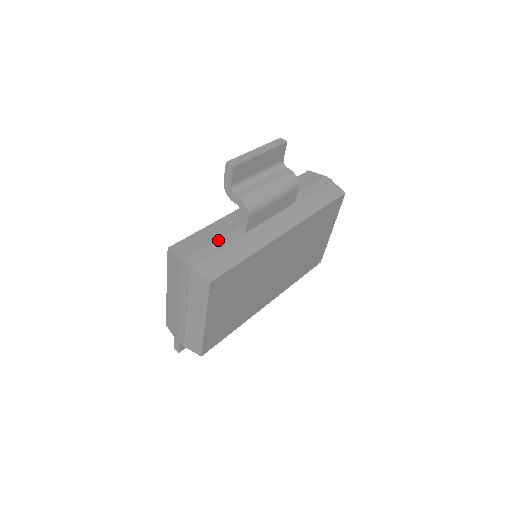
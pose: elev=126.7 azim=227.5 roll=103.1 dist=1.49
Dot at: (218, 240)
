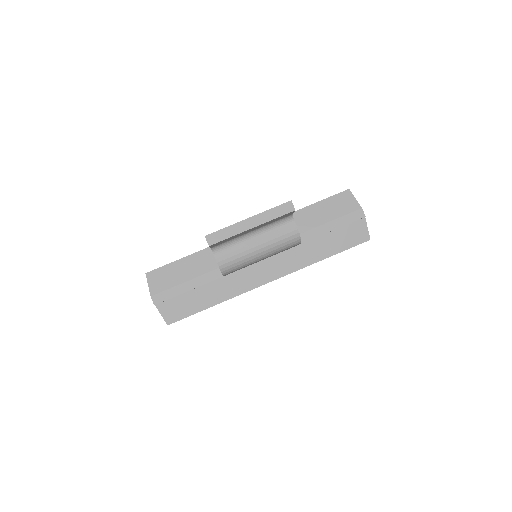
Dot at: (193, 279)
